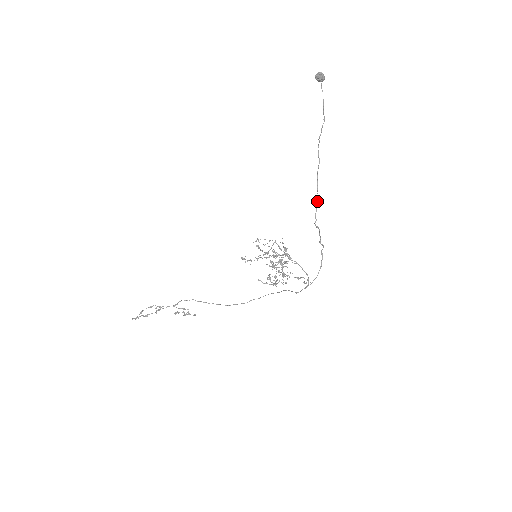
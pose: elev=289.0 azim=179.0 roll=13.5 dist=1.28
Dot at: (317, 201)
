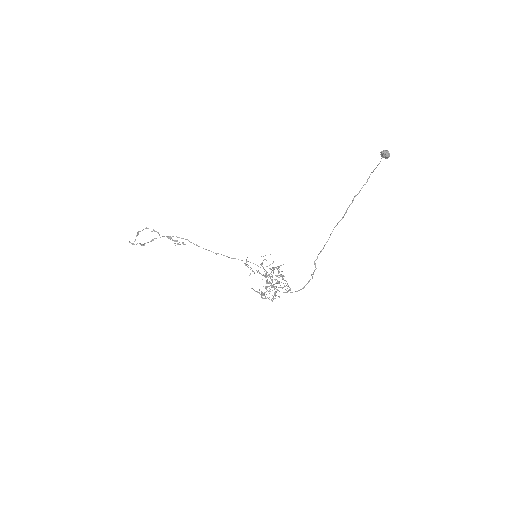
Dot at: occluded
